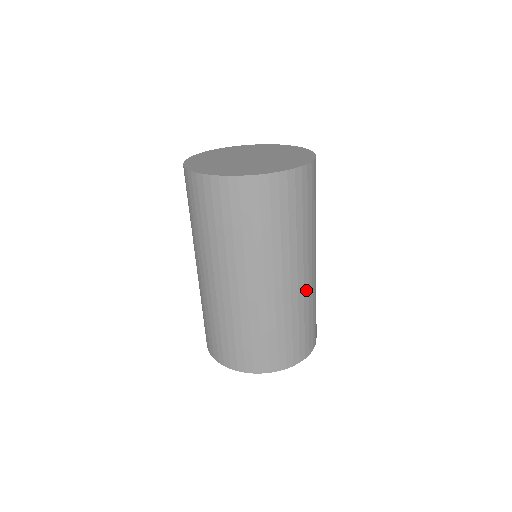
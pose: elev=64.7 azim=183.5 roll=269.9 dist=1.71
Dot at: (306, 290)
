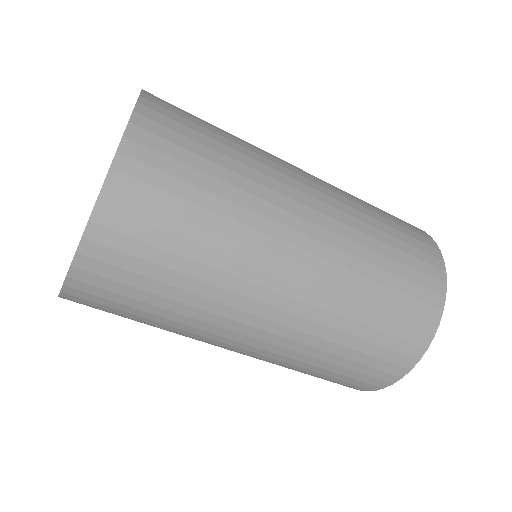
Dot at: (321, 300)
